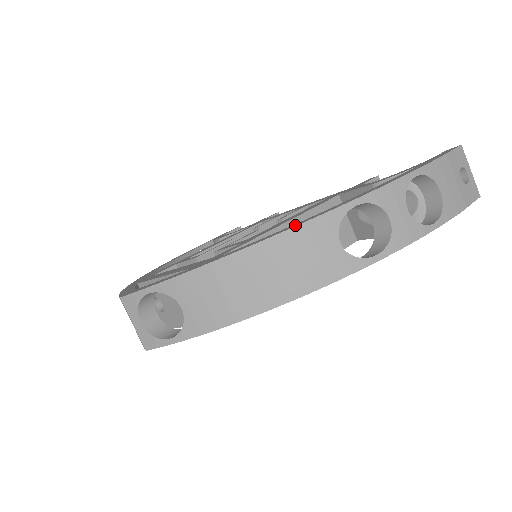
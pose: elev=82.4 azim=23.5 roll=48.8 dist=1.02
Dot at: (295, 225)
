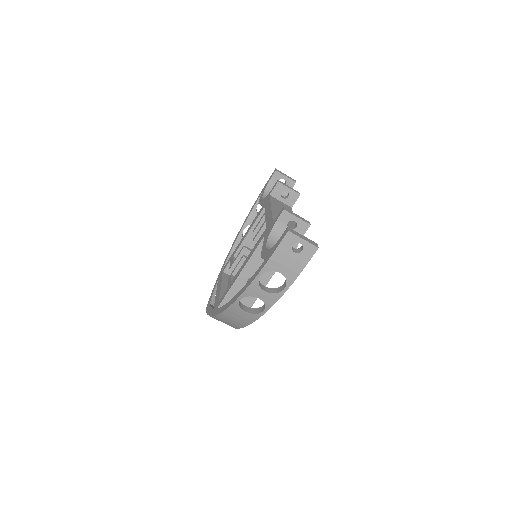
Dot at: (226, 307)
